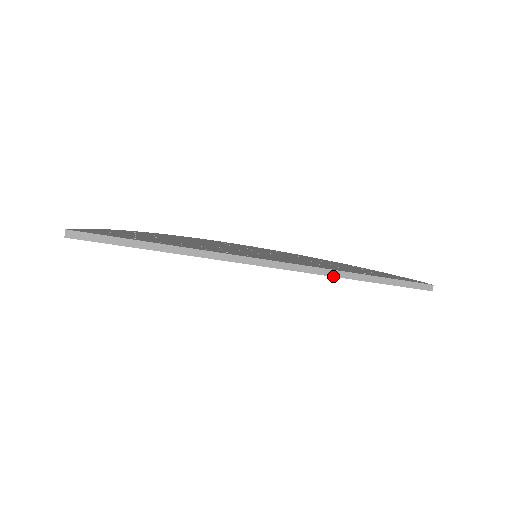
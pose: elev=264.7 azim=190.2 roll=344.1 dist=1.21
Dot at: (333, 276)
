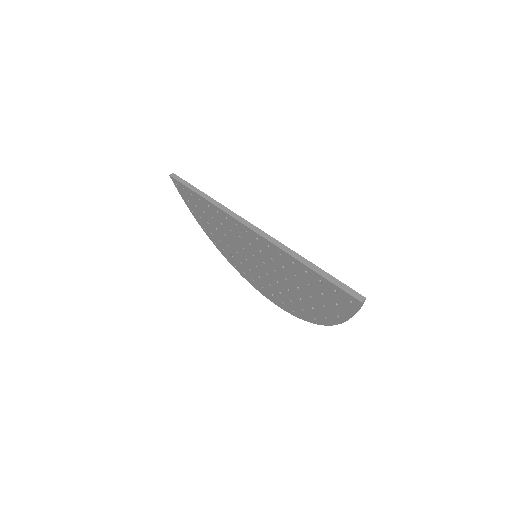
Dot at: (280, 248)
